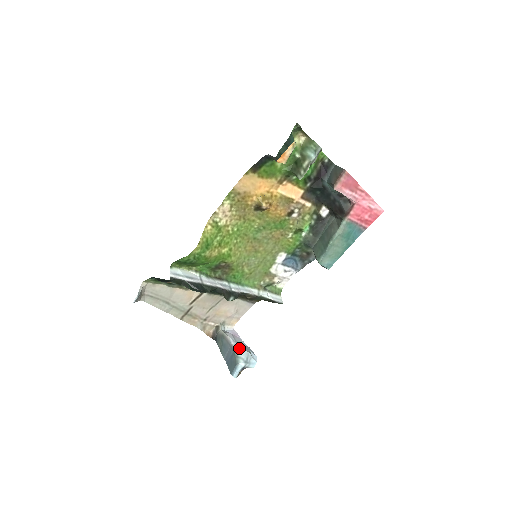
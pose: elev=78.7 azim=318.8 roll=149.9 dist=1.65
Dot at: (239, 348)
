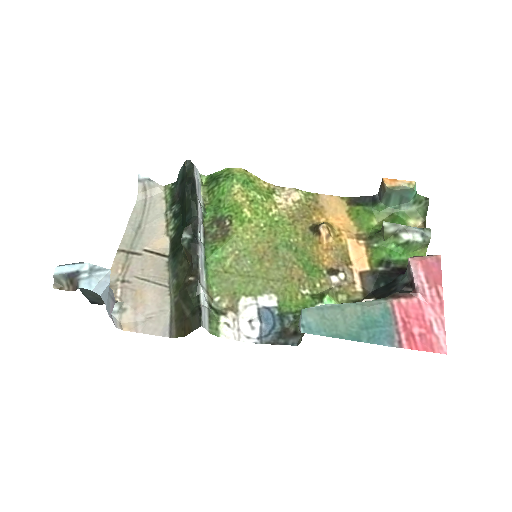
Dot at: occluded
